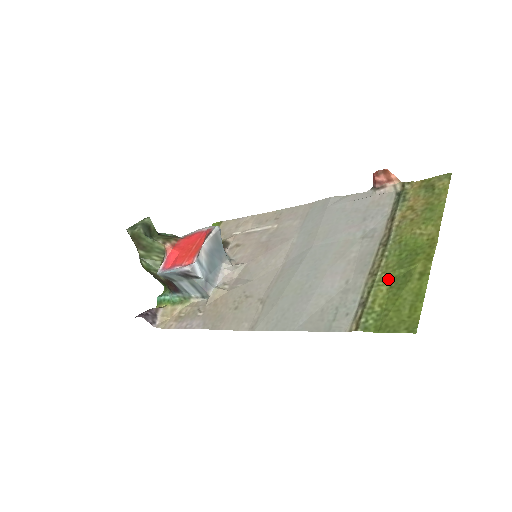
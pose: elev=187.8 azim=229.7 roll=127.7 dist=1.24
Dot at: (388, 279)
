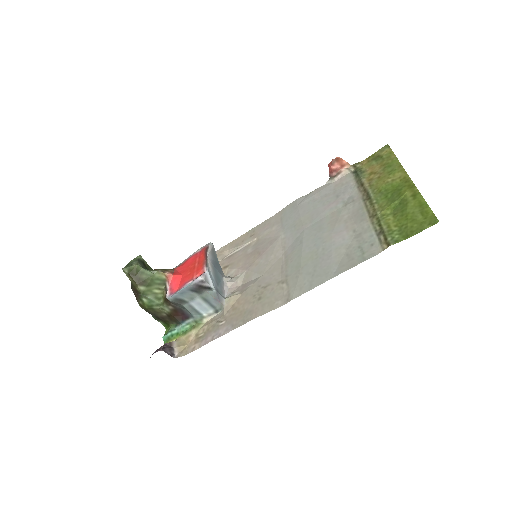
Dot at: (388, 212)
